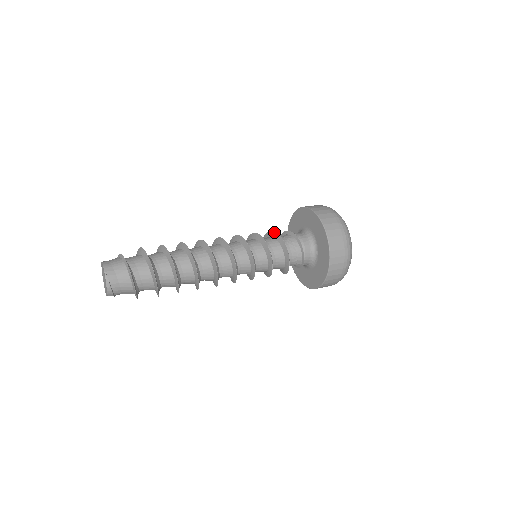
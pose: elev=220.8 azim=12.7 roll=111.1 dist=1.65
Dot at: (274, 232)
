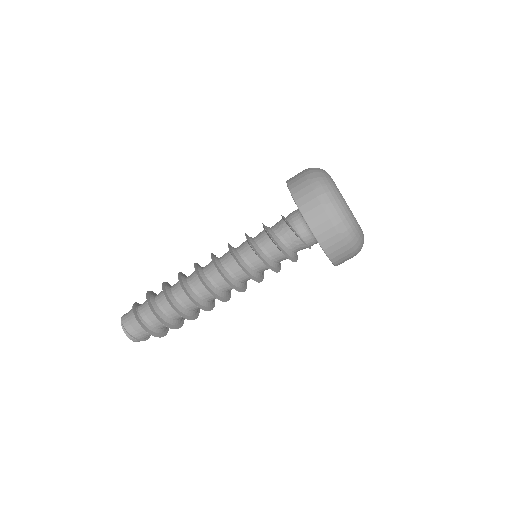
Dot at: occluded
